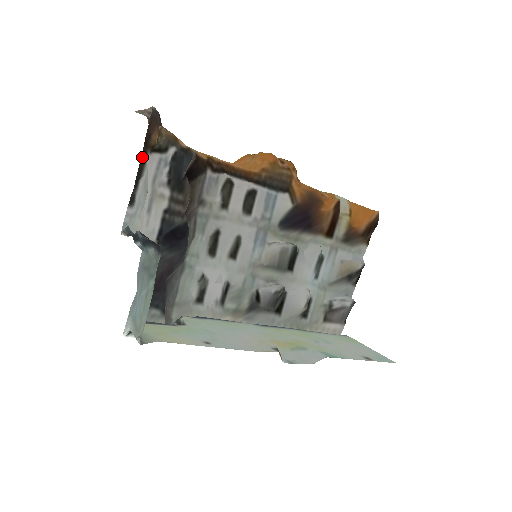
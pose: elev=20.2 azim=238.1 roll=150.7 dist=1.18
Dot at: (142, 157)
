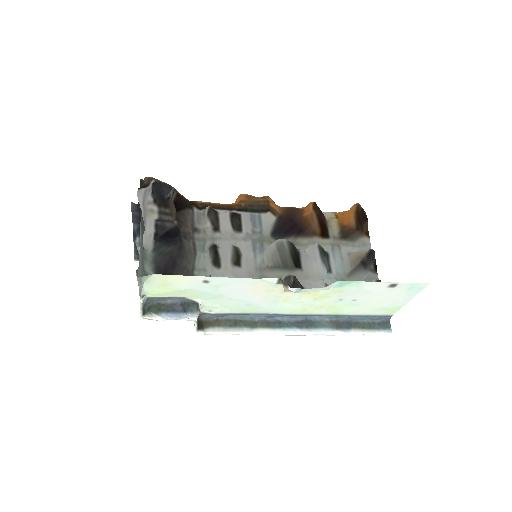
Dot at: occluded
